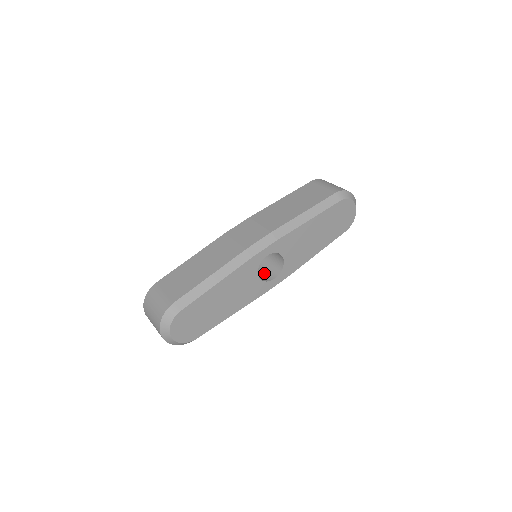
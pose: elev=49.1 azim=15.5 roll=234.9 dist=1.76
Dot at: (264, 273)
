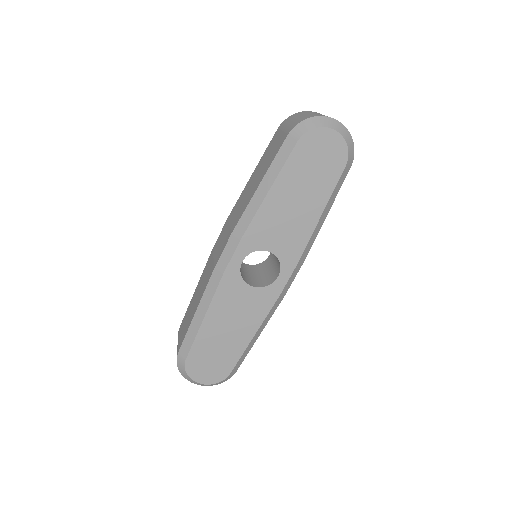
Dot at: (272, 271)
